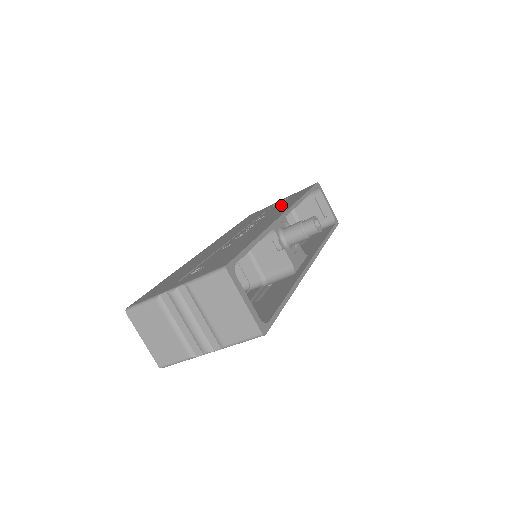
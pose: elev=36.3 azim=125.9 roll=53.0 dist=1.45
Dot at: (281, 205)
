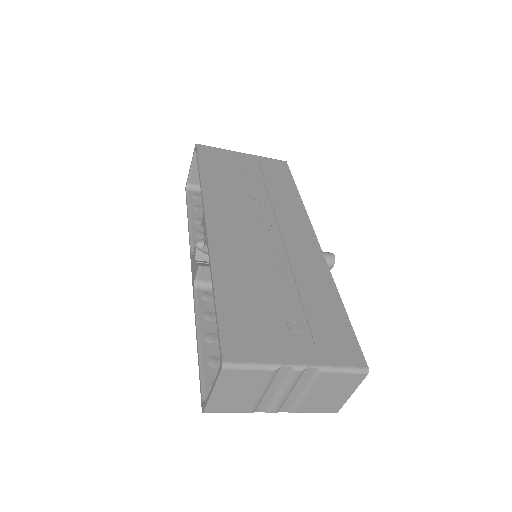
Dot at: (274, 190)
